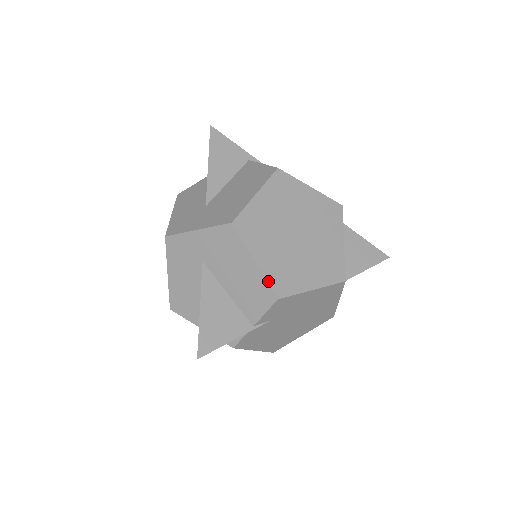
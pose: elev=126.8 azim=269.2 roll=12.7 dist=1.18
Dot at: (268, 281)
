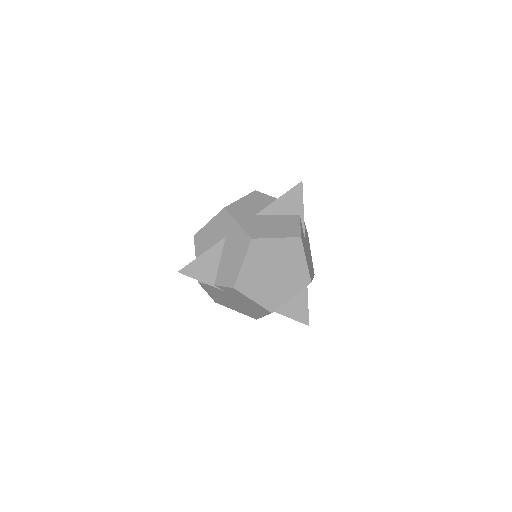
Dot at: (238, 277)
